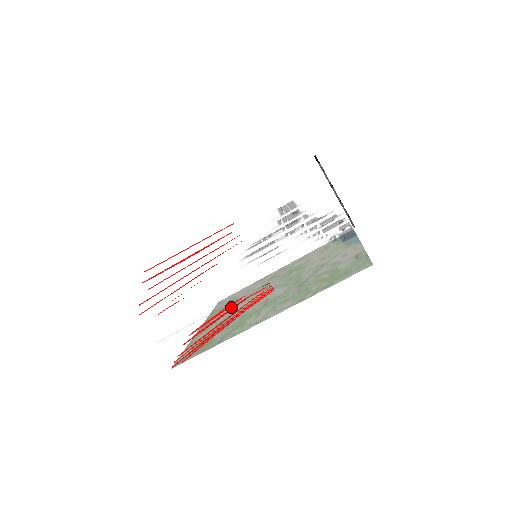
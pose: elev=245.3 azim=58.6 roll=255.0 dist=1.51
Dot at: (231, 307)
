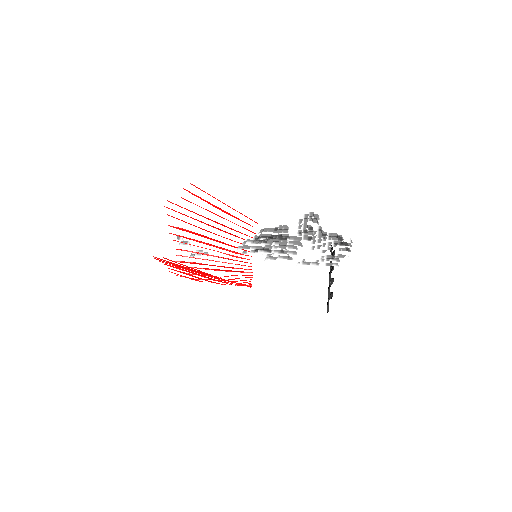
Dot at: occluded
